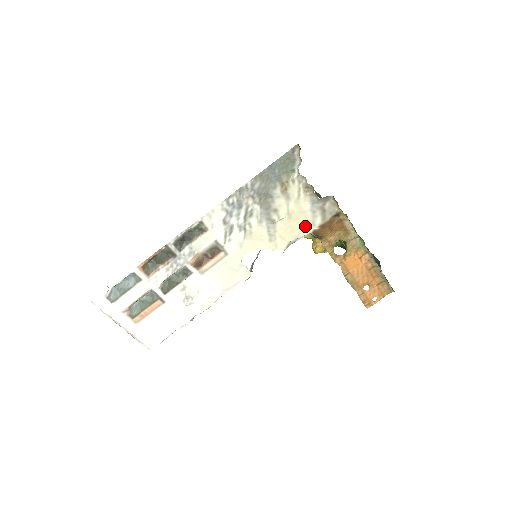
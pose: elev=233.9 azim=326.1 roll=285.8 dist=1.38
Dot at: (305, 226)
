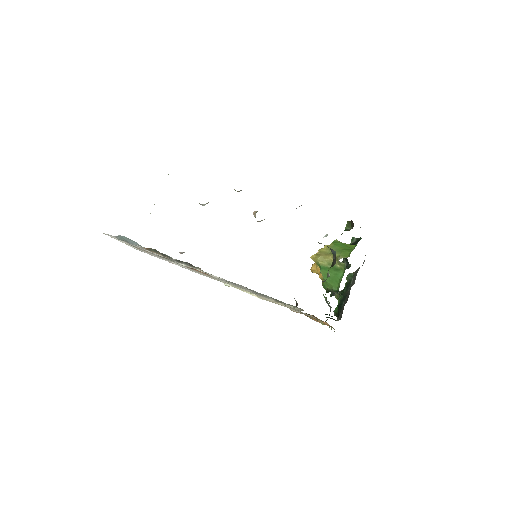
Dot at: occluded
